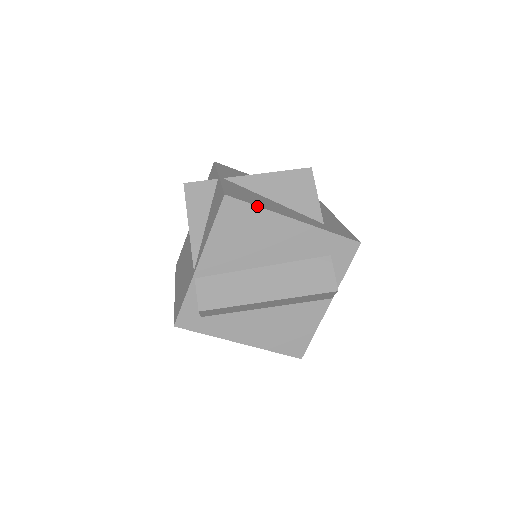
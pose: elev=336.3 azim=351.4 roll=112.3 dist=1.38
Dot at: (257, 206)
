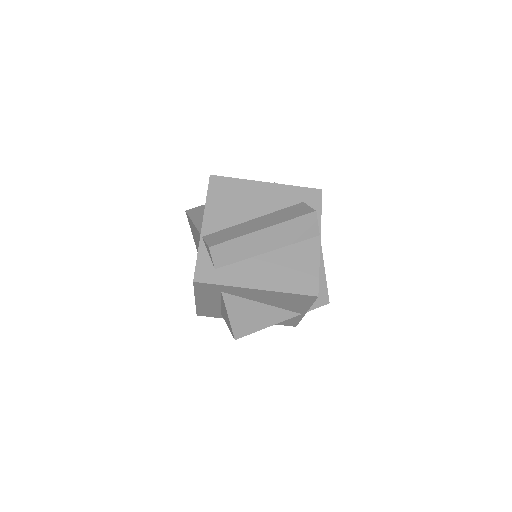
Dot at: (235, 178)
